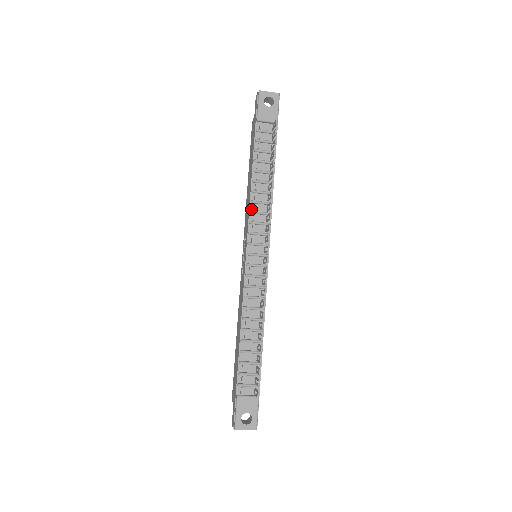
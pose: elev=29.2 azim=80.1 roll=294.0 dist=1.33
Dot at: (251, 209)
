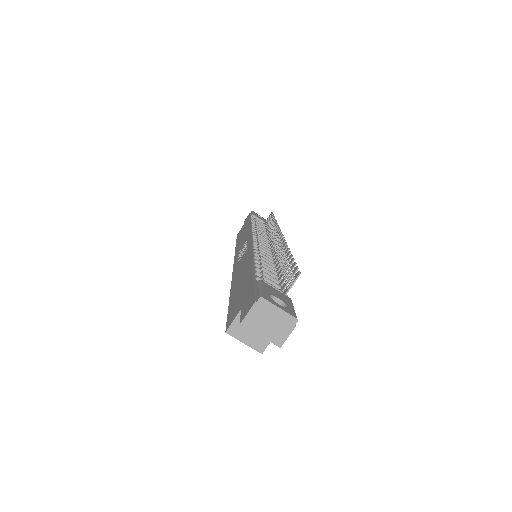
Dot at: occluded
